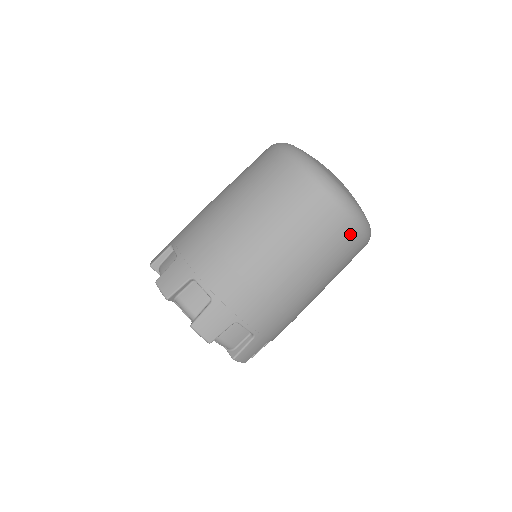
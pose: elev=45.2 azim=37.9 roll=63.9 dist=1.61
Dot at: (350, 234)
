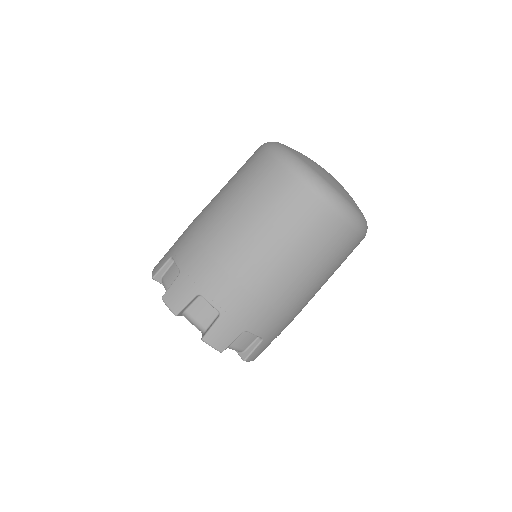
Dot at: (310, 203)
